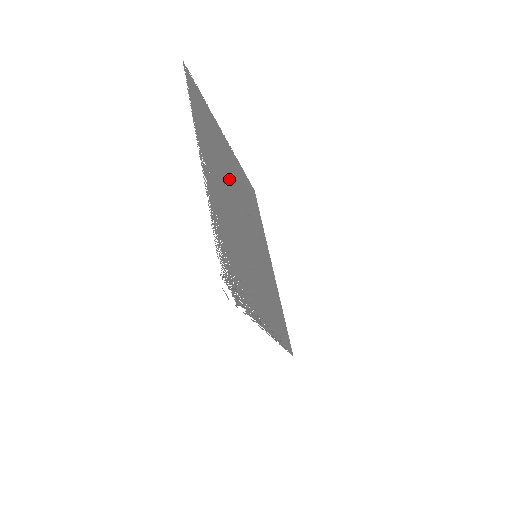
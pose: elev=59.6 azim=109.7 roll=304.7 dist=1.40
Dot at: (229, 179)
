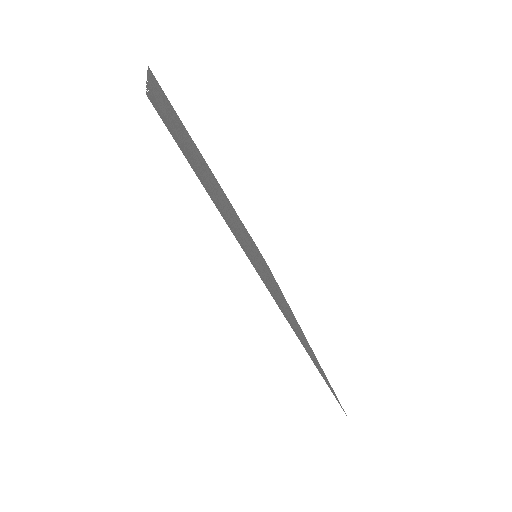
Dot at: occluded
